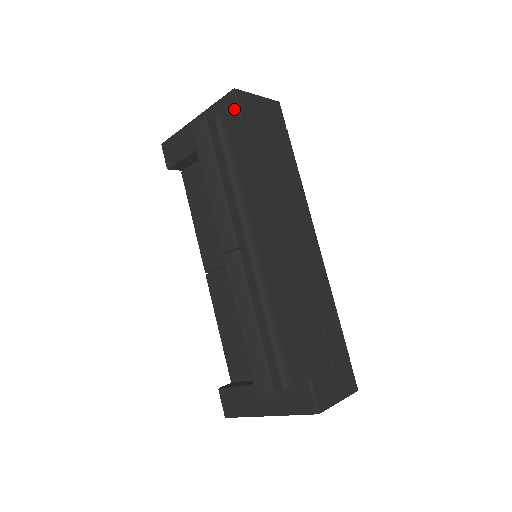
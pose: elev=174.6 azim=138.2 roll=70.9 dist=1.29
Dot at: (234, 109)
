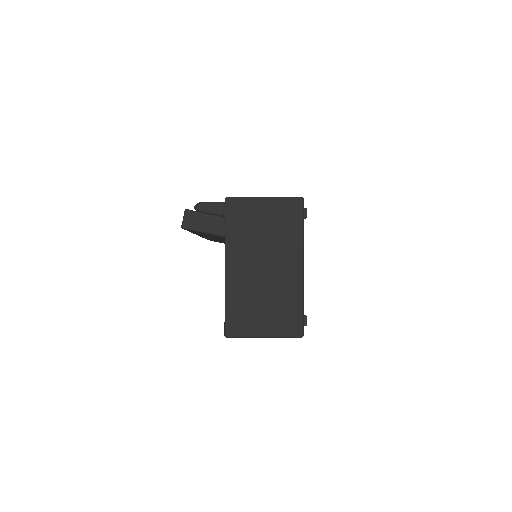
Dot at: occluded
